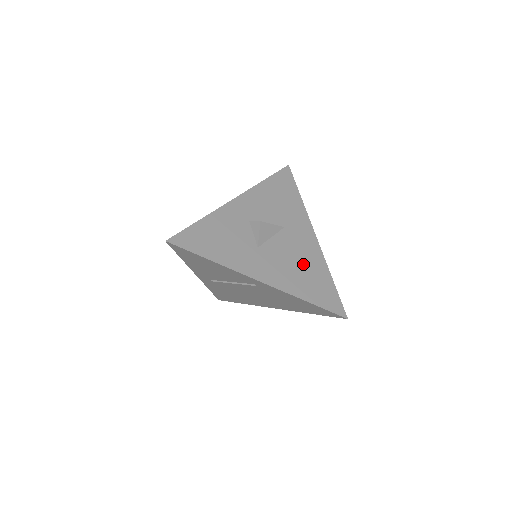
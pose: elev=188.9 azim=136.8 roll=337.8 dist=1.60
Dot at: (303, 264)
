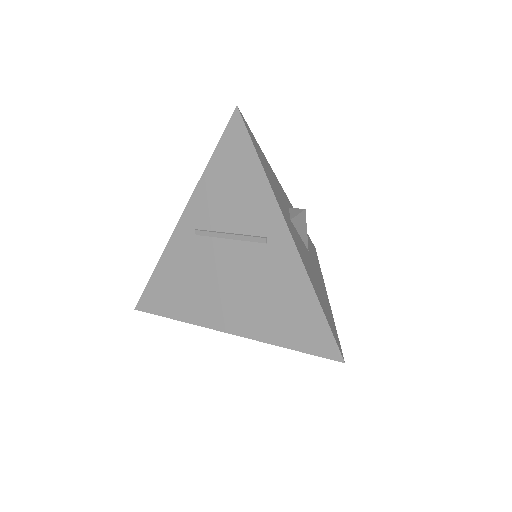
Dot at: (317, 281)
